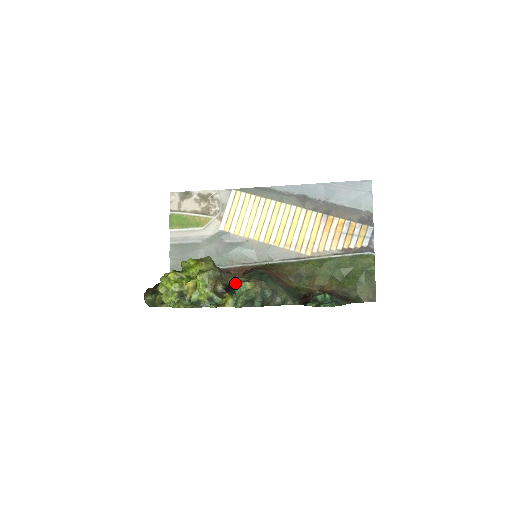
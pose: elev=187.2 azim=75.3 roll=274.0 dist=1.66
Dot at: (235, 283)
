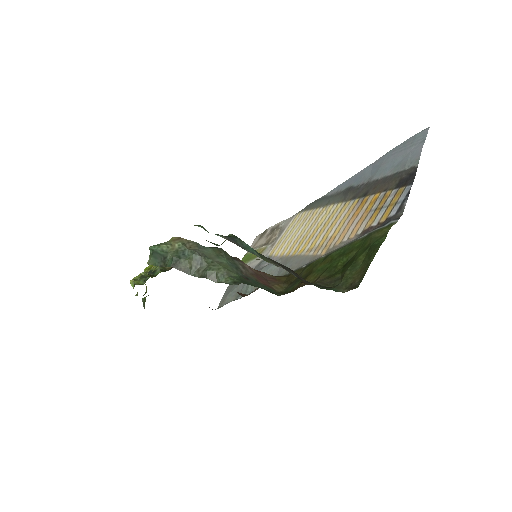
Dot at: occluded
